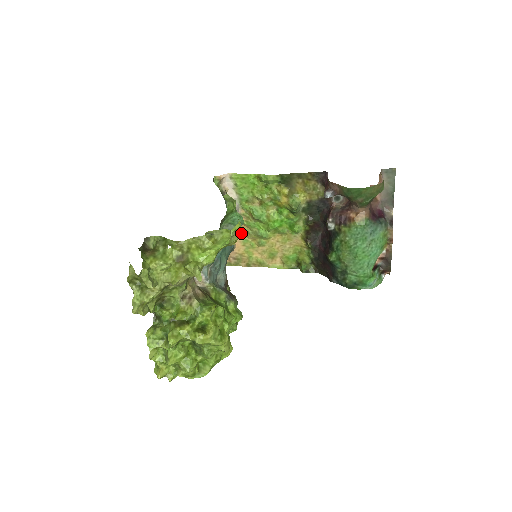
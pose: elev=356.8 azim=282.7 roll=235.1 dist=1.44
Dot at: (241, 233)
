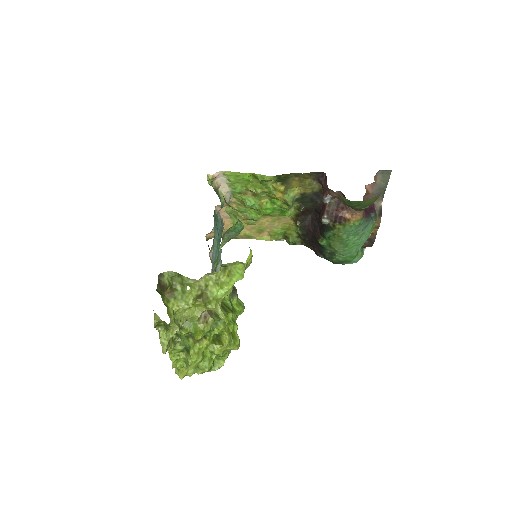
Dot at: occluded
